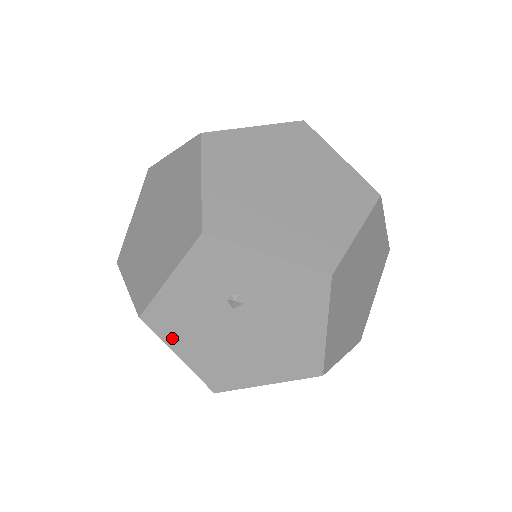
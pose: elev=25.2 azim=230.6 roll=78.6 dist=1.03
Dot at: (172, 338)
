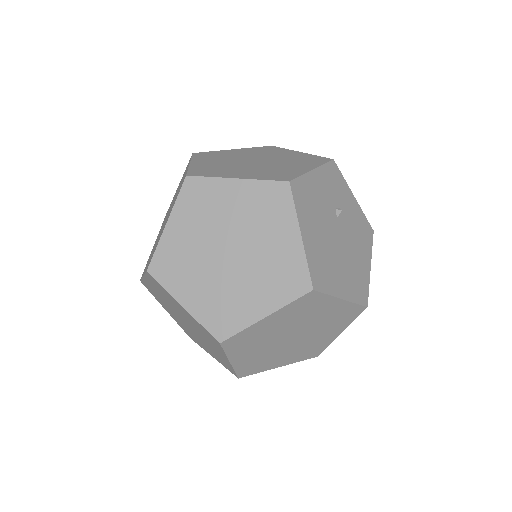
Dot at: (302, 215)
